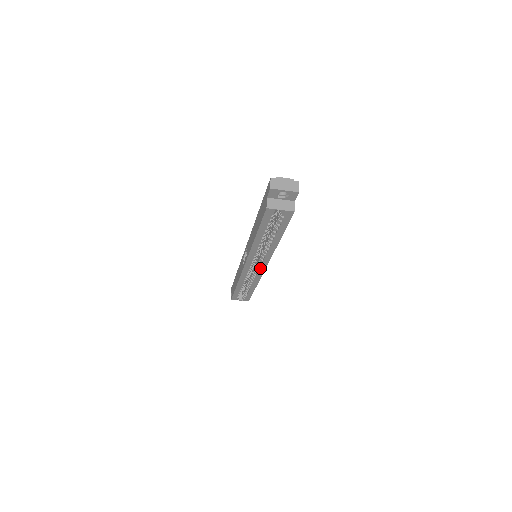
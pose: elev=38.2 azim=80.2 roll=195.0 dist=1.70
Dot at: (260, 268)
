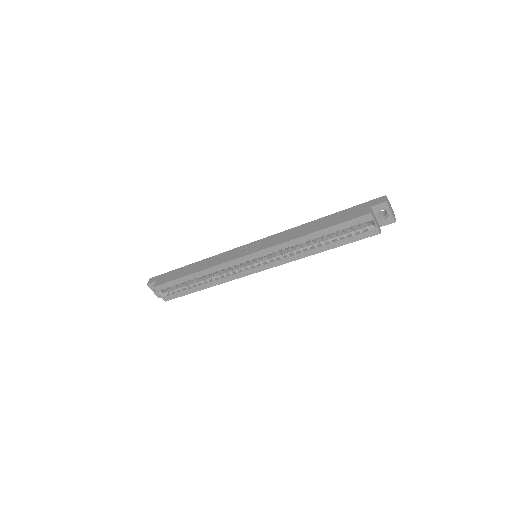
Dot at: (252, 269)
